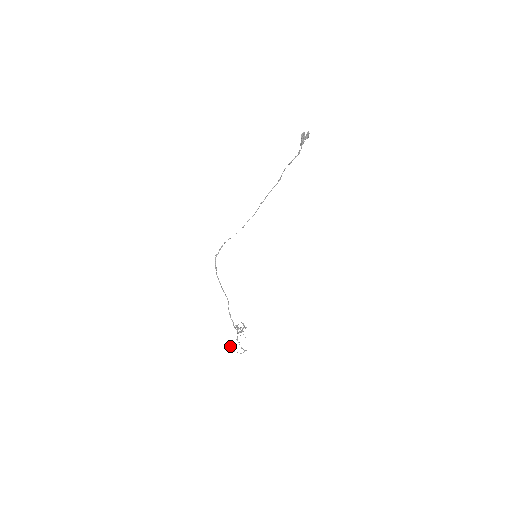
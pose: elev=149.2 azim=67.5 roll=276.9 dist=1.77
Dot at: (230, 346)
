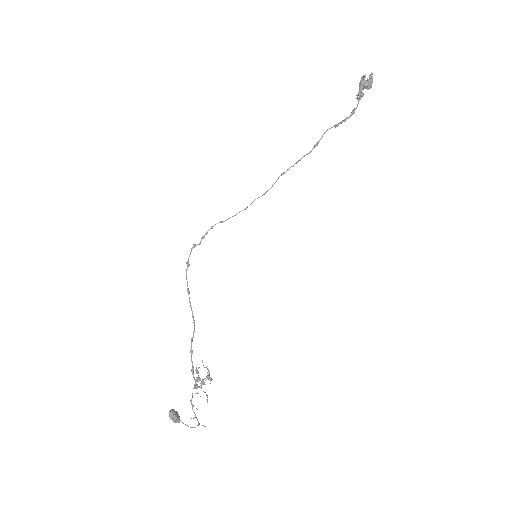
Dot at: (178, 414)
